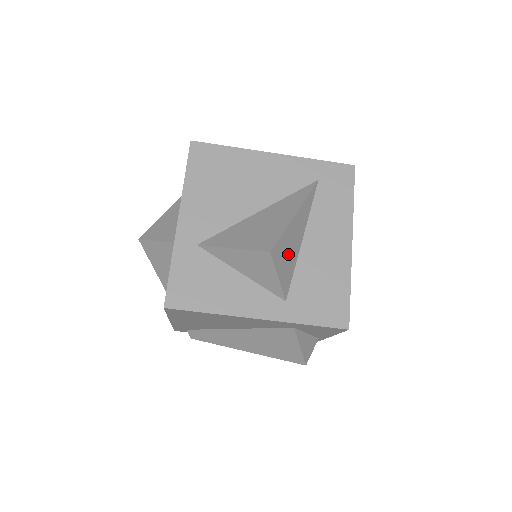
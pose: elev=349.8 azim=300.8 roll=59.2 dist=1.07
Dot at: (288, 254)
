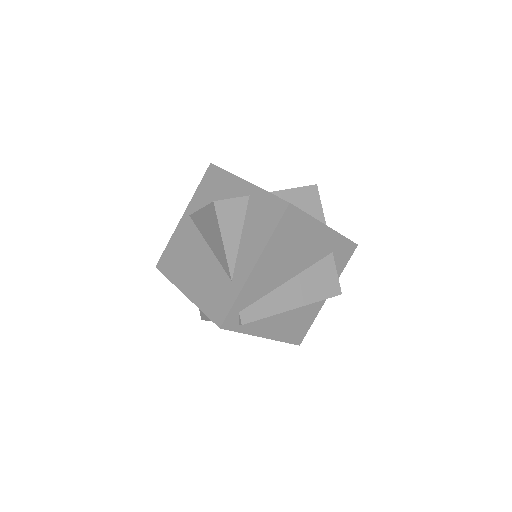
Dot at: occluded
